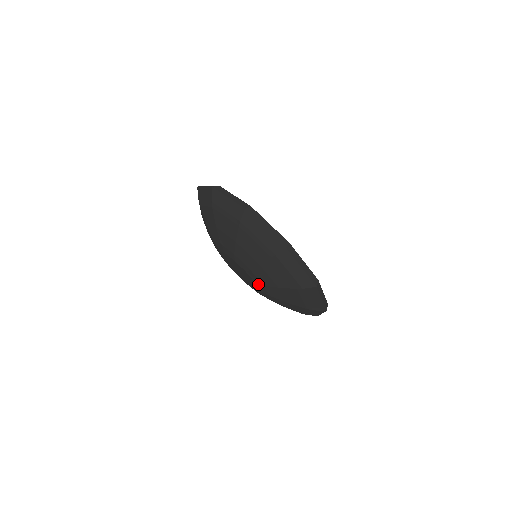
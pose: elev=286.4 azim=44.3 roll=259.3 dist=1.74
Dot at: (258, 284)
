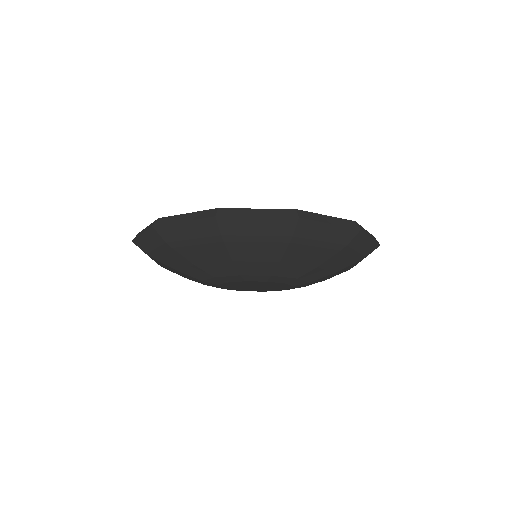
Dot at: (289, 282)
